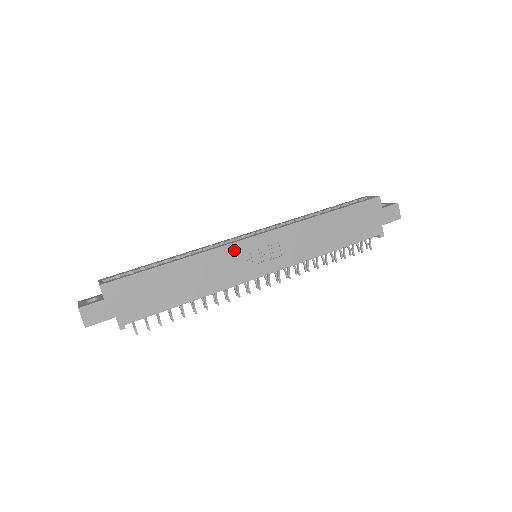
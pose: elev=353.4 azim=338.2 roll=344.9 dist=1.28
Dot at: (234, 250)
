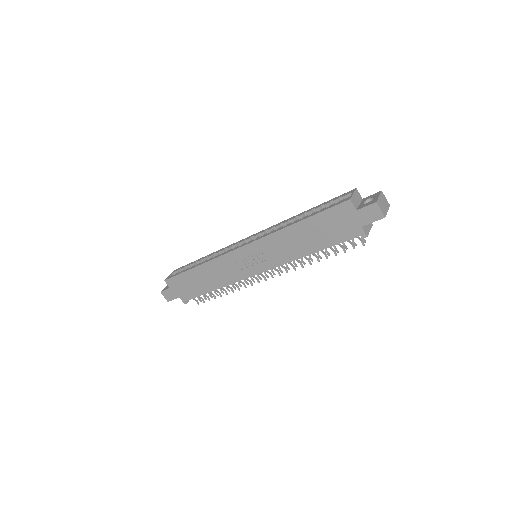
Dot at: (230, 258)
